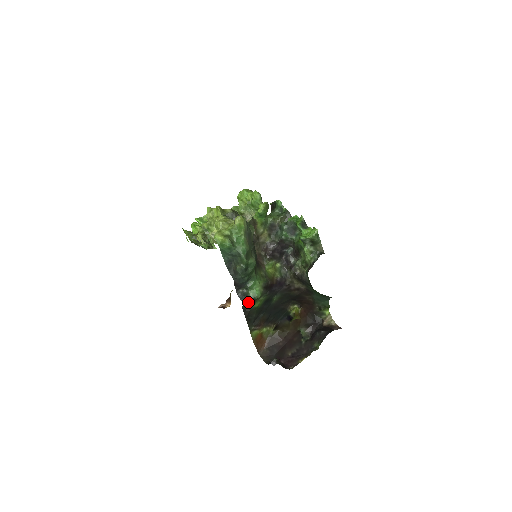
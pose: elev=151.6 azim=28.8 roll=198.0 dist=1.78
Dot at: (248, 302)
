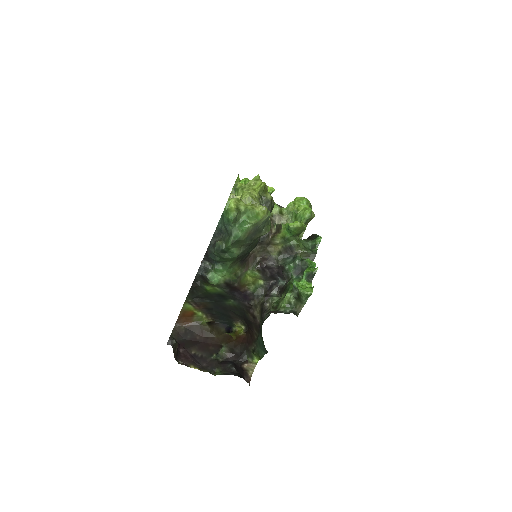
Dot at: (202, 278)
